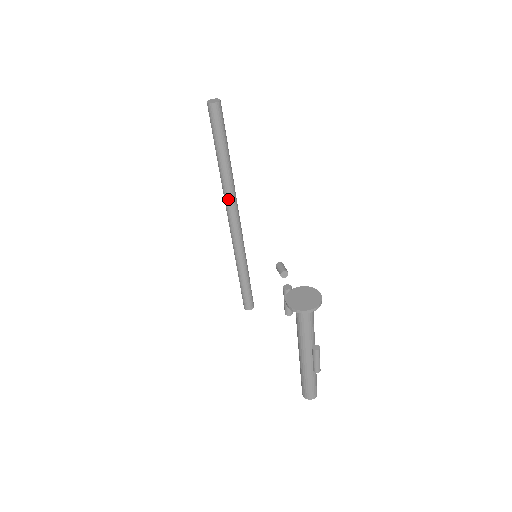
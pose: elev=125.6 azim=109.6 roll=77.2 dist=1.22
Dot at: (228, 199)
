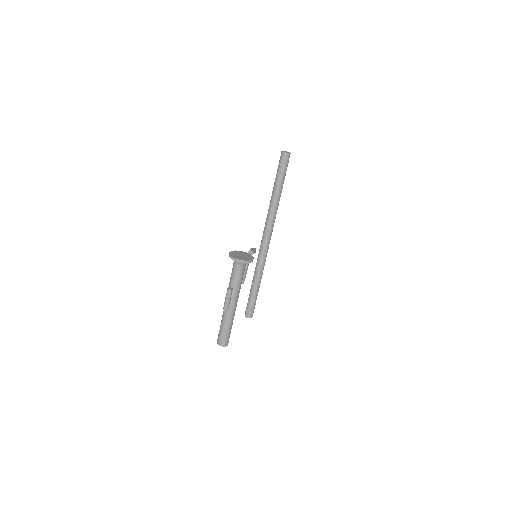
Dot at: (267, 221)
